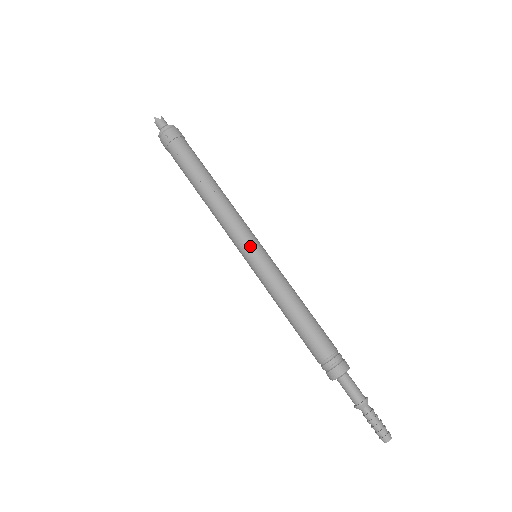
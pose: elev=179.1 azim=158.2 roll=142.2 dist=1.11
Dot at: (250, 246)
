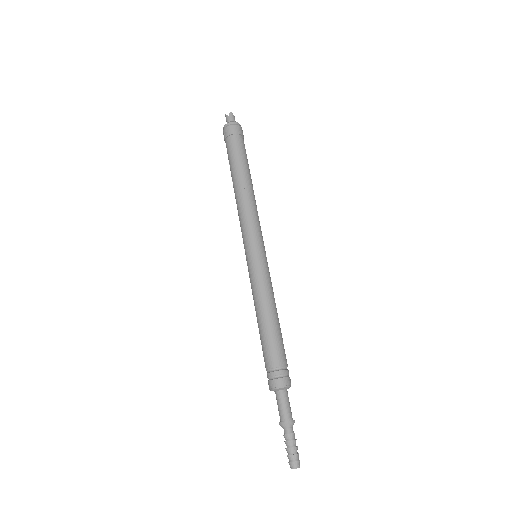
Dot at: (247, 247)
